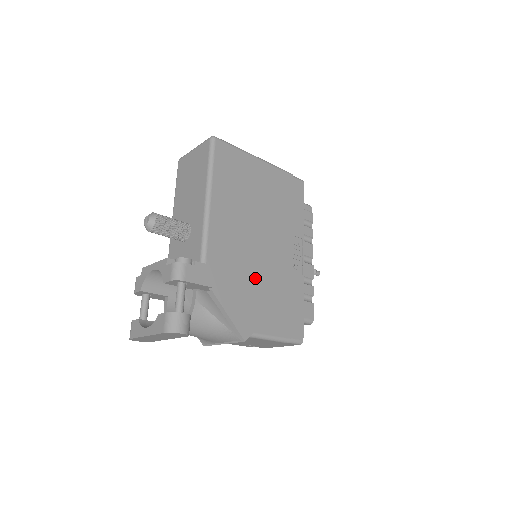
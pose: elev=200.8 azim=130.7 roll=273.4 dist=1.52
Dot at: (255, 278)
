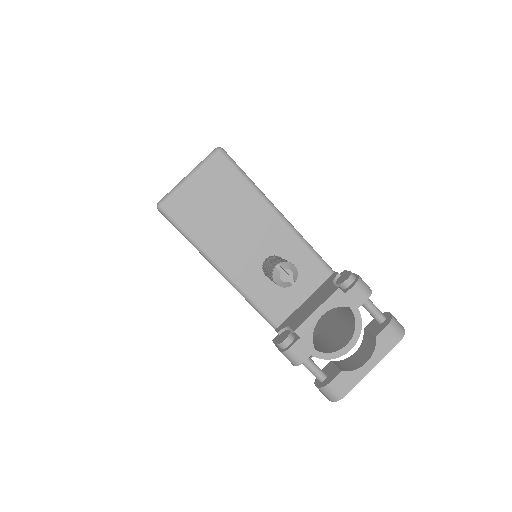
Dot at: occluded
